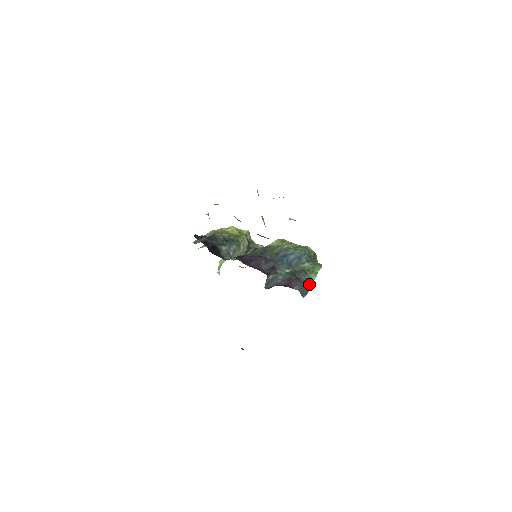
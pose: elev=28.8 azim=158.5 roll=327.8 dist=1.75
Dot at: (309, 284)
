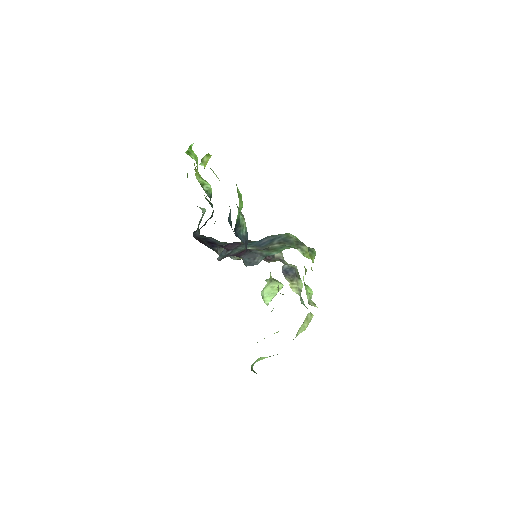
Dot at: (262, 257)
